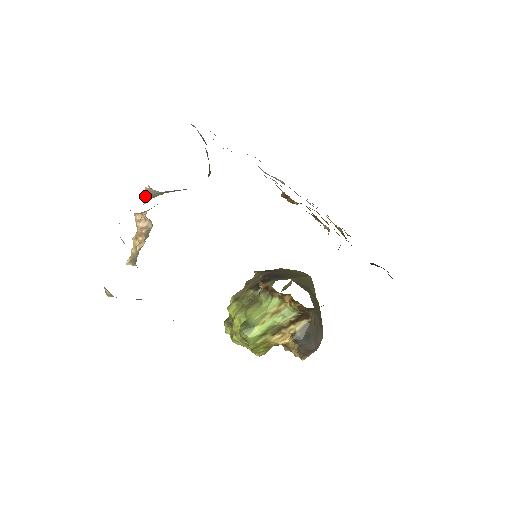
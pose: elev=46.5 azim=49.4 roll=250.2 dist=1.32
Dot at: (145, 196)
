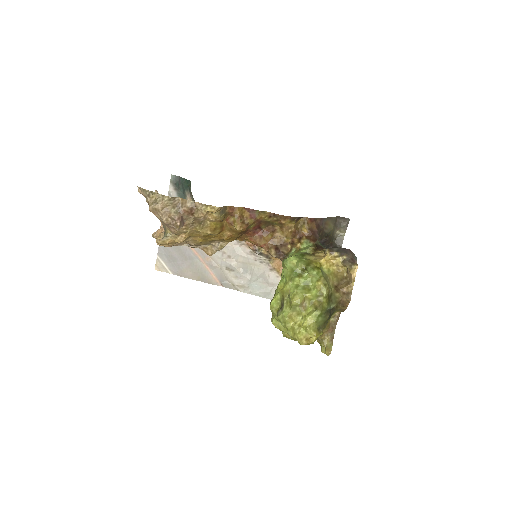
Dot at: occluded
